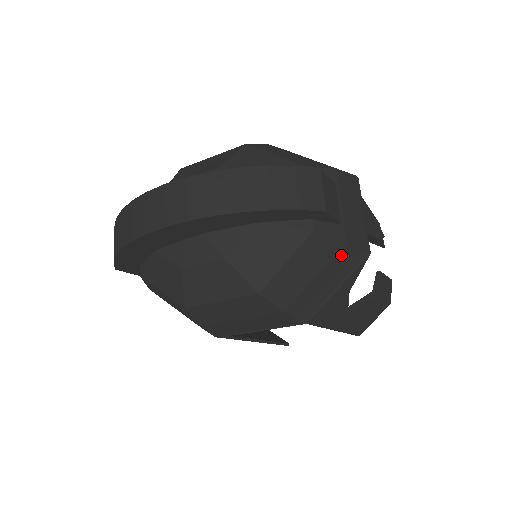
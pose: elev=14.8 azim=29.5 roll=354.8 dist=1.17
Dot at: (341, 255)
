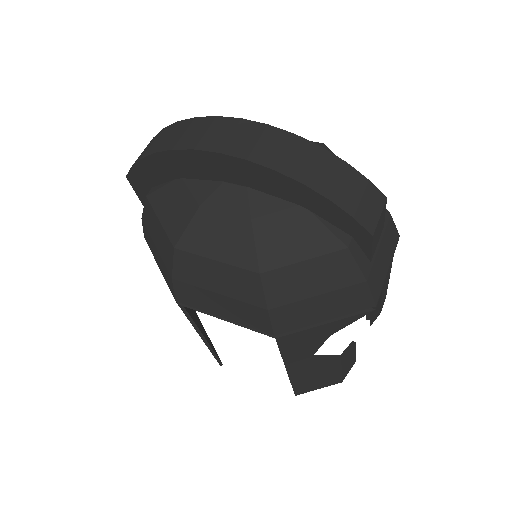
Dot at: (353, 290)
